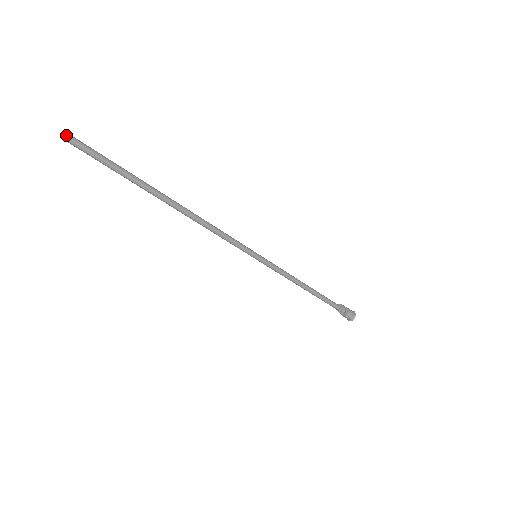
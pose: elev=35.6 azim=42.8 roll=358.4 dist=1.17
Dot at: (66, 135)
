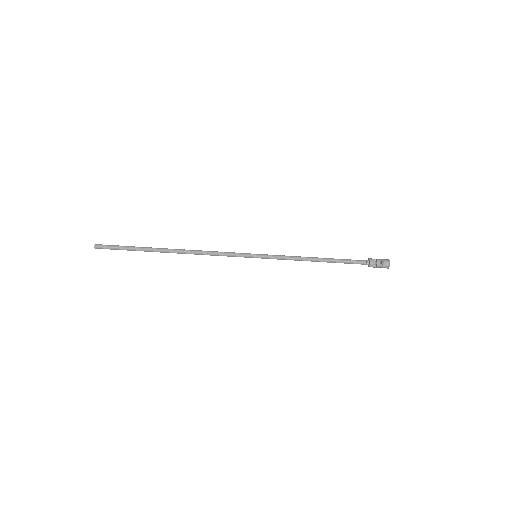
Dot at: (95, 247)
